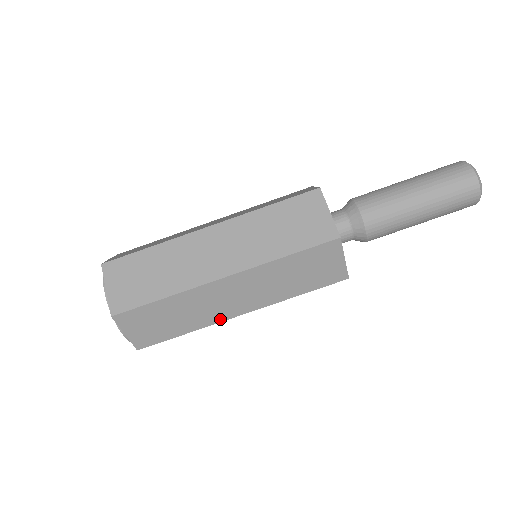
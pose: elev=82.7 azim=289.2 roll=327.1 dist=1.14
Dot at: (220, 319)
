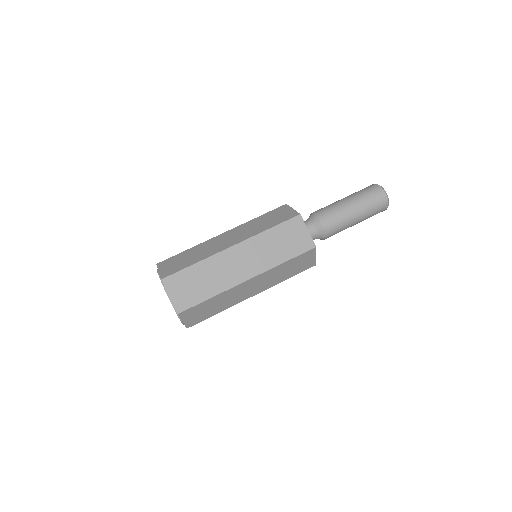
Dot at: (234, 284)
